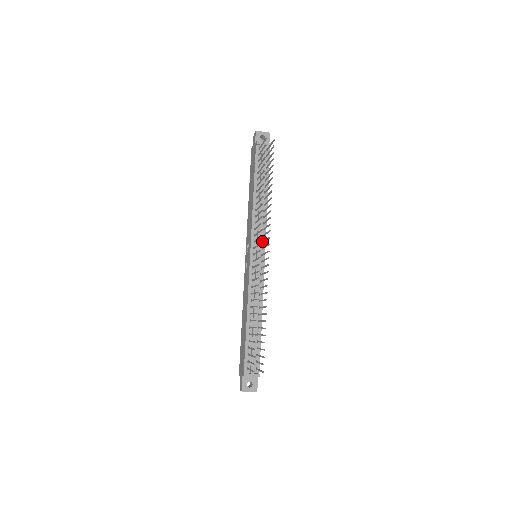
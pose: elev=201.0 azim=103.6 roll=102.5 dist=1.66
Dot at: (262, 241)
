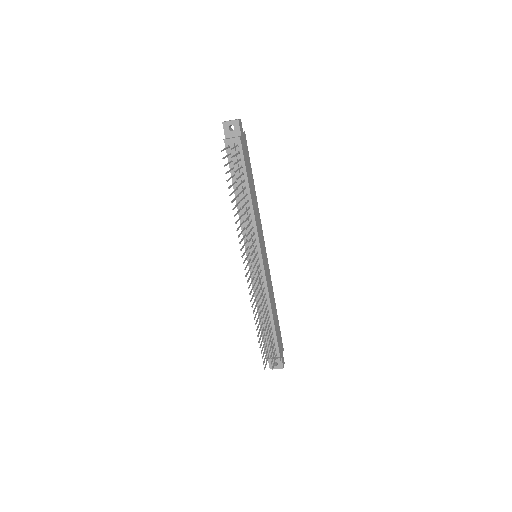
Dot at: (256, 244)
